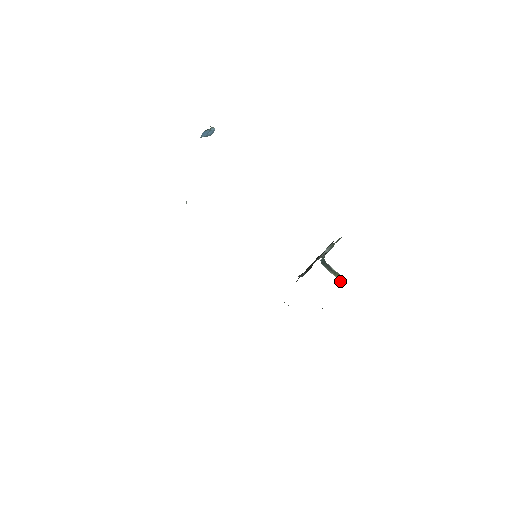
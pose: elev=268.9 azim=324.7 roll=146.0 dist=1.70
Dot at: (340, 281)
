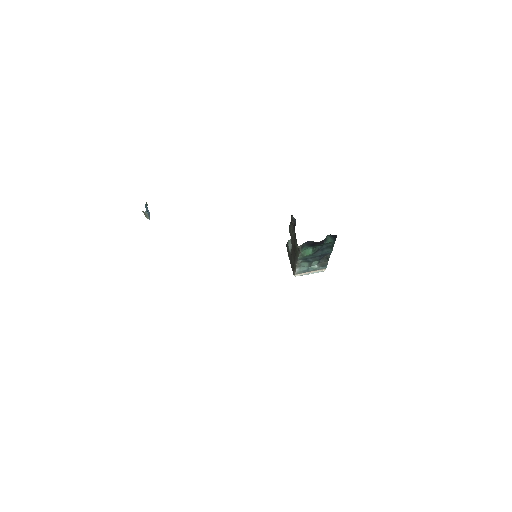
Dot at: occluded
